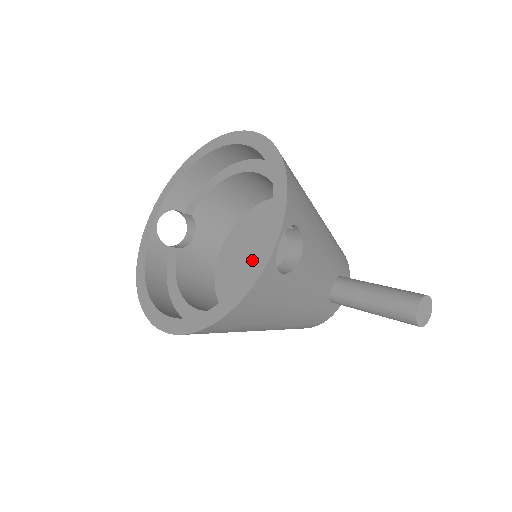
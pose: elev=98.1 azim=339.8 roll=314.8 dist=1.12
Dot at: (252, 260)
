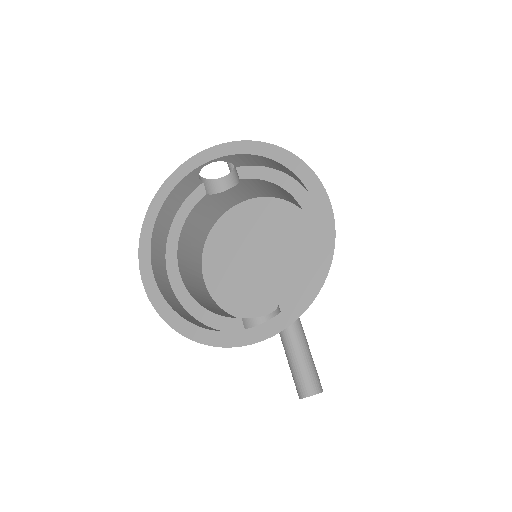
Dot at: (253, 248)
